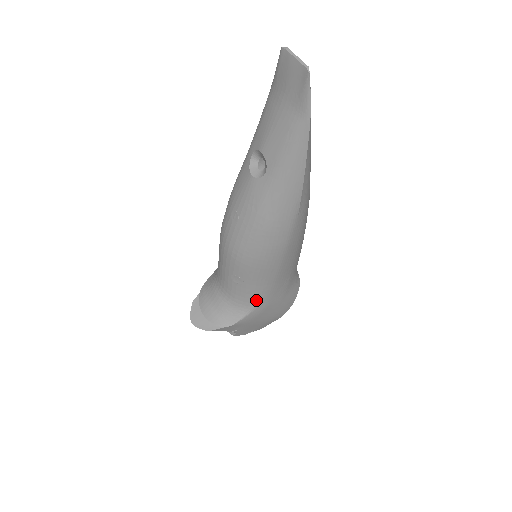
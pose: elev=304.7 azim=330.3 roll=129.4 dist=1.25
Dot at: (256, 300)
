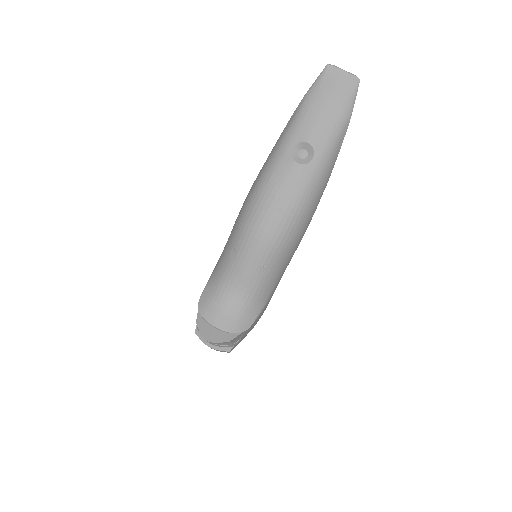
Dot at: (269, 294)
